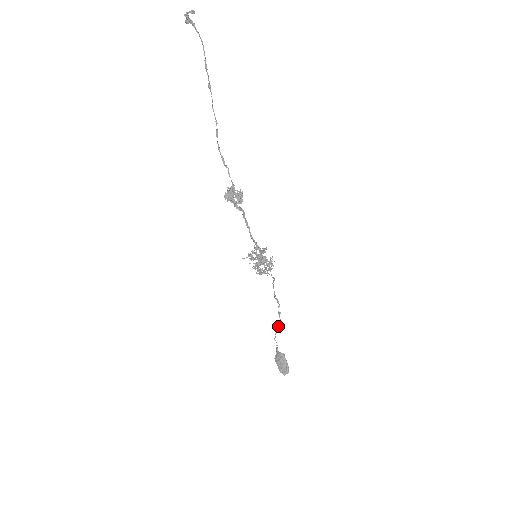
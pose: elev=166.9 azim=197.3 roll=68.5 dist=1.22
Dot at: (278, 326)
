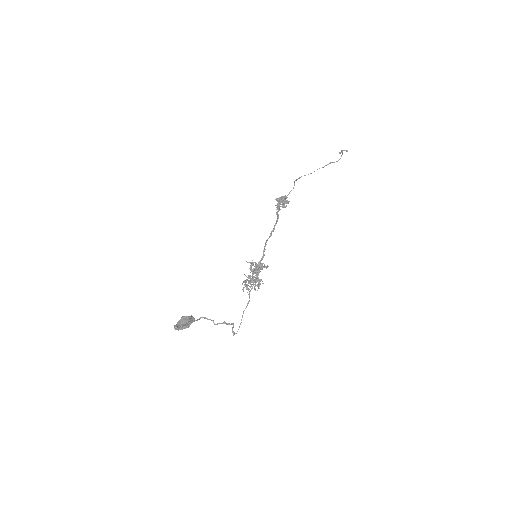
Dot at: (213, 320)
